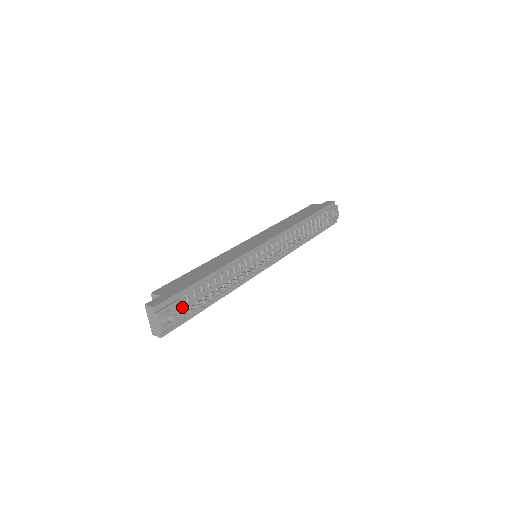
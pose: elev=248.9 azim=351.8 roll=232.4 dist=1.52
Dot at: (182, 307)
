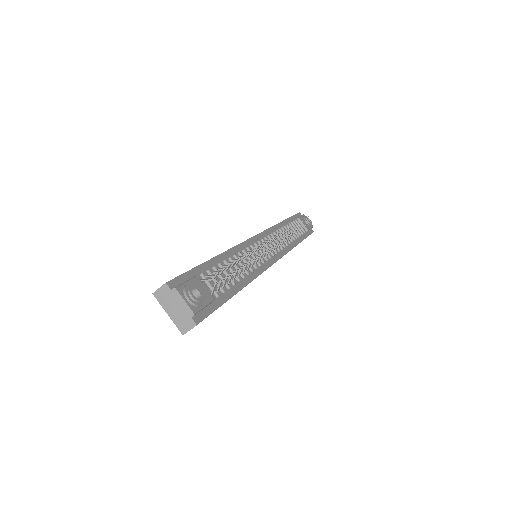
Dot at: (203, 285)
